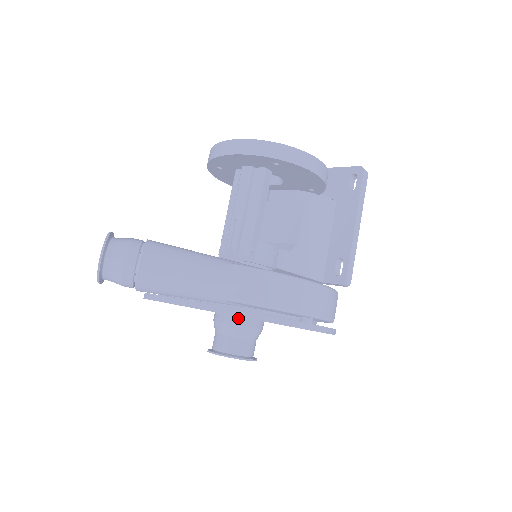
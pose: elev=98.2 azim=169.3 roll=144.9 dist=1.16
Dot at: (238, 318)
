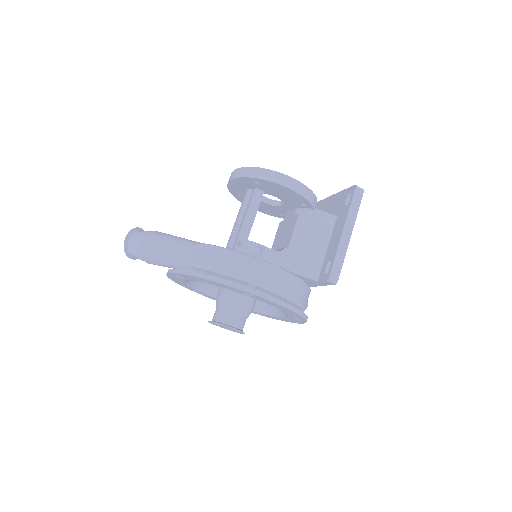
Dot at: (225, 295)
